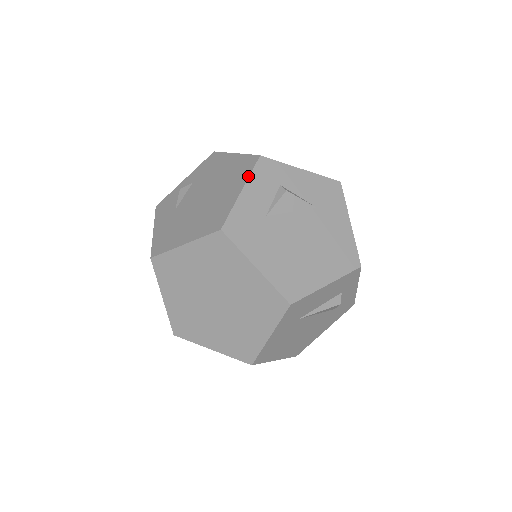
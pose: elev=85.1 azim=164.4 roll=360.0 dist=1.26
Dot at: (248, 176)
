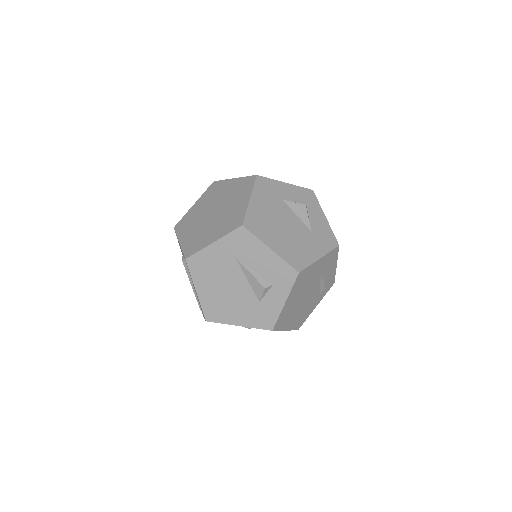
Dot at: occluded
